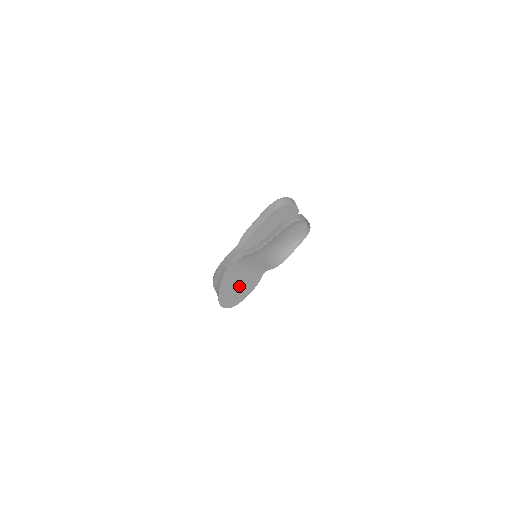
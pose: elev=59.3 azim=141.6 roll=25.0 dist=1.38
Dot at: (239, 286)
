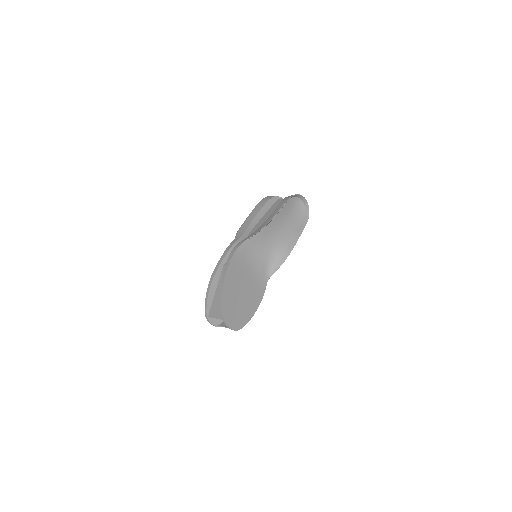
Dot at: (243, 294)
